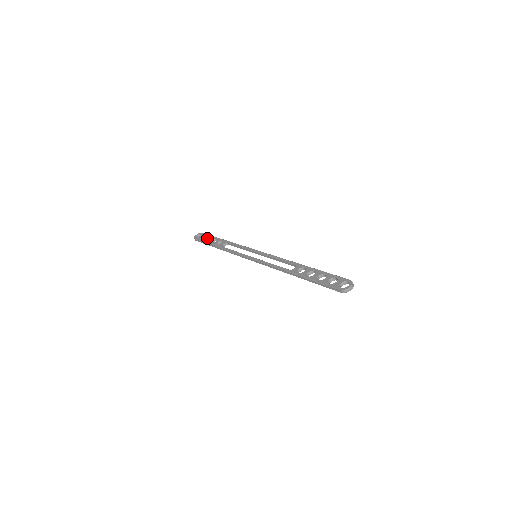
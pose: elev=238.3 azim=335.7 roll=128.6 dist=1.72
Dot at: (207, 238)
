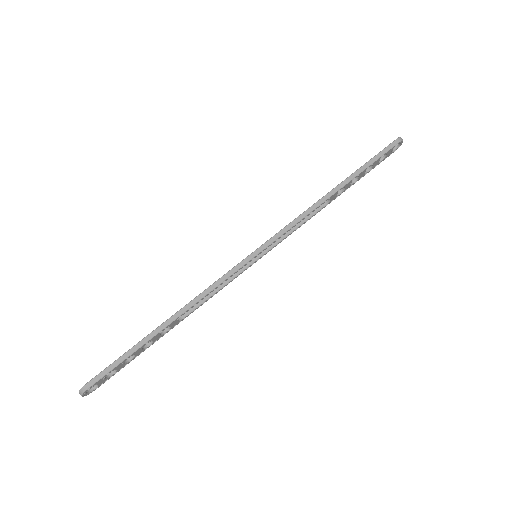
Dot at: occluded
